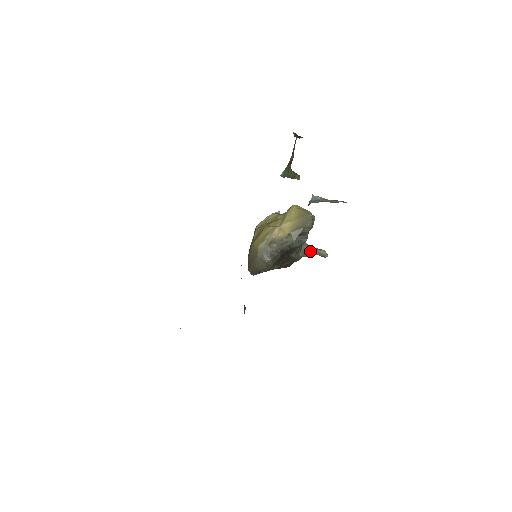
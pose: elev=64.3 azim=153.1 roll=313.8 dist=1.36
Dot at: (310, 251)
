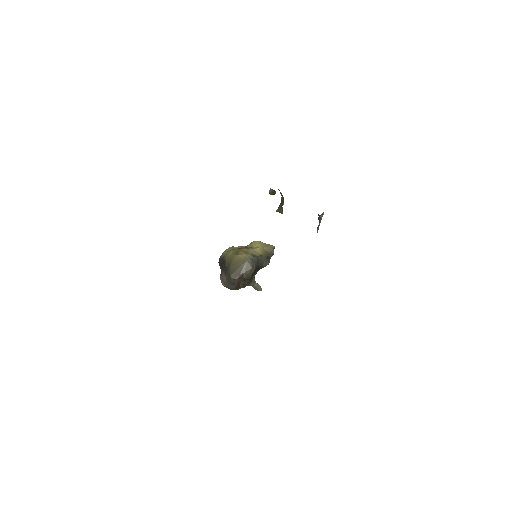
Dot at: (255, 281)
